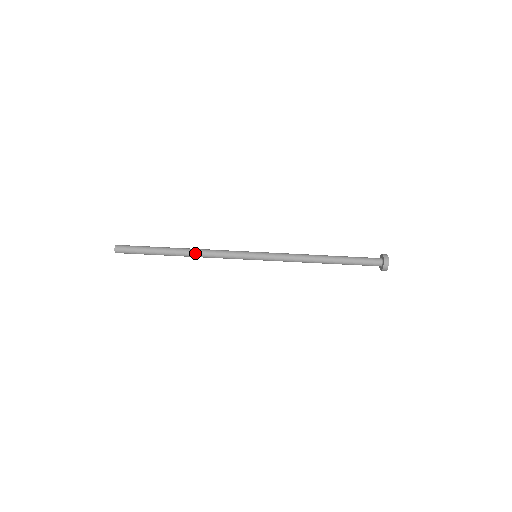
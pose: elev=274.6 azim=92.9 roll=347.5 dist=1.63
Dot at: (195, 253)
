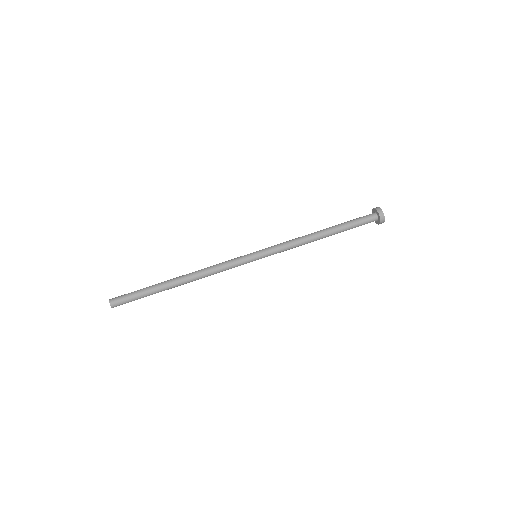
Dot at: (194, 272)
